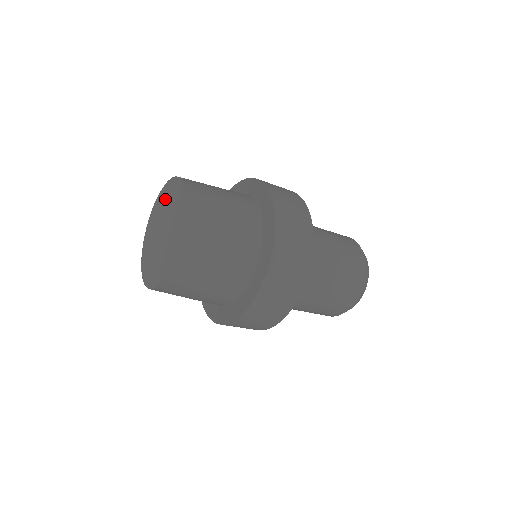
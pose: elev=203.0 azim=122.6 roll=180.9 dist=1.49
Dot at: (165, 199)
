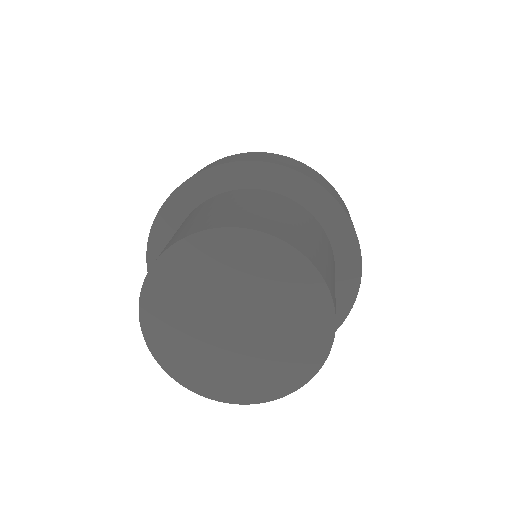
Dot at: (248, 265)
